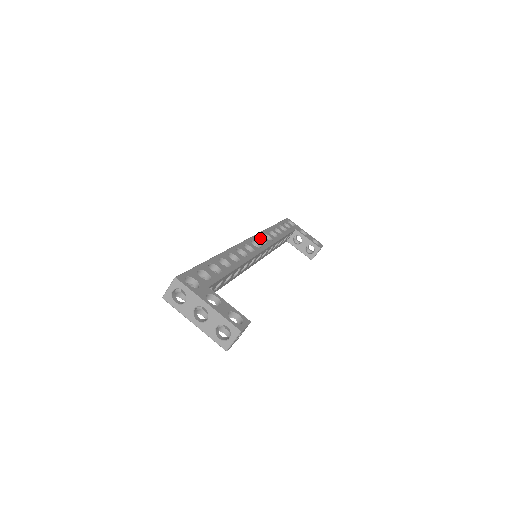
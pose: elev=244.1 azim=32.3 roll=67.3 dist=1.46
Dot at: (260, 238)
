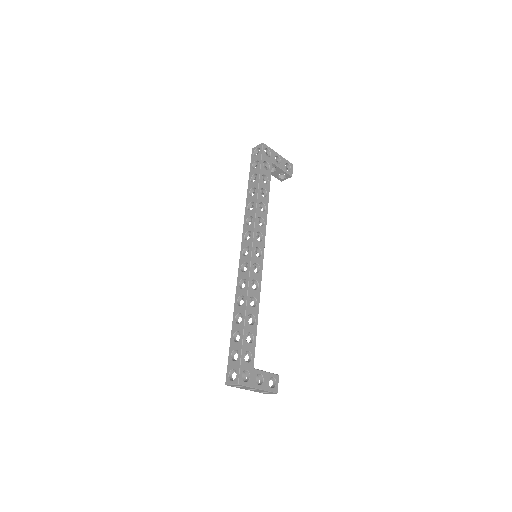
Dot at: (257, 232)
